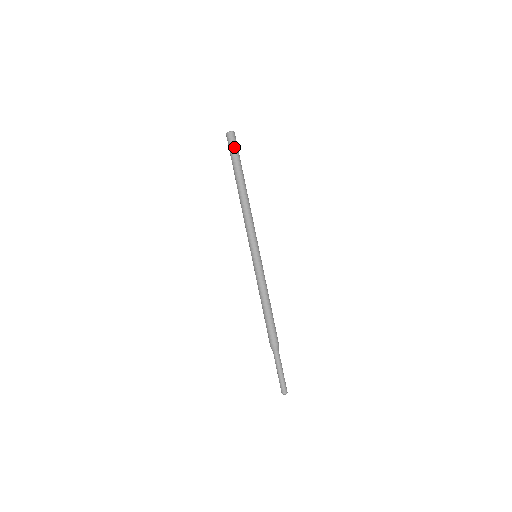
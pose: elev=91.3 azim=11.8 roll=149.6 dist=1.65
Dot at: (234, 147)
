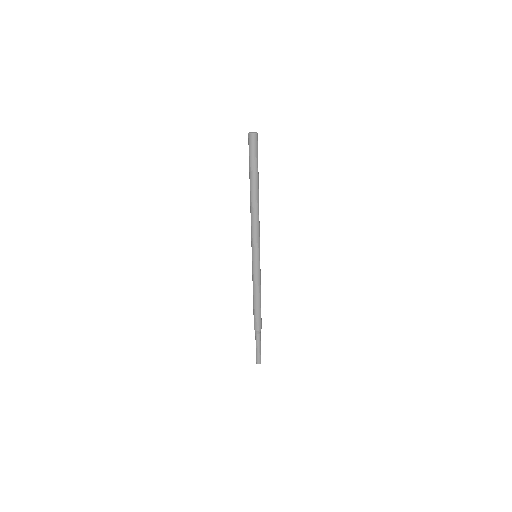
Dot at: (256, 151)
